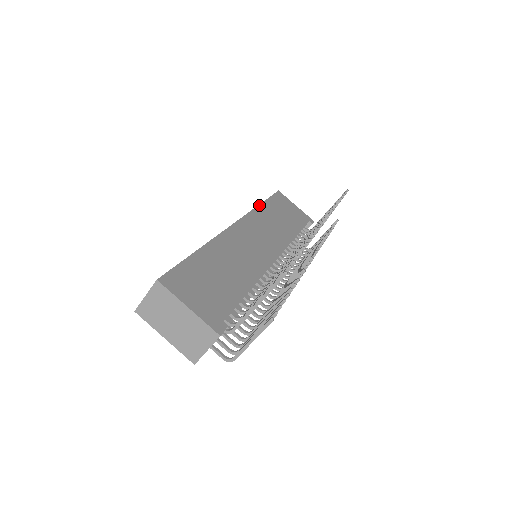
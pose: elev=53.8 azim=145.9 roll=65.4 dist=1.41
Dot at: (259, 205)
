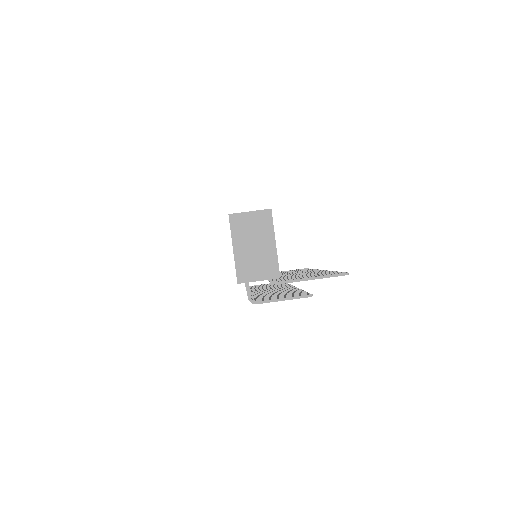
Dot at: occluded
